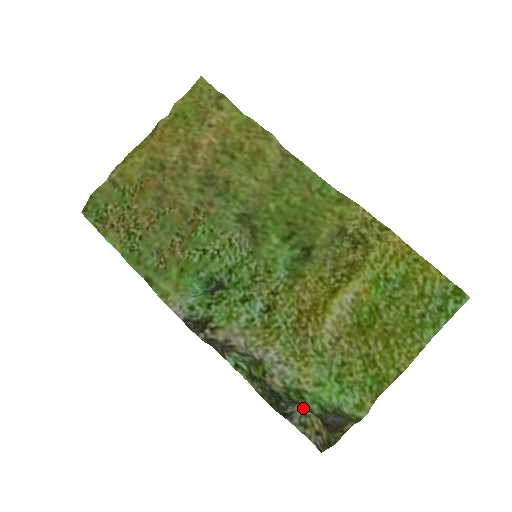
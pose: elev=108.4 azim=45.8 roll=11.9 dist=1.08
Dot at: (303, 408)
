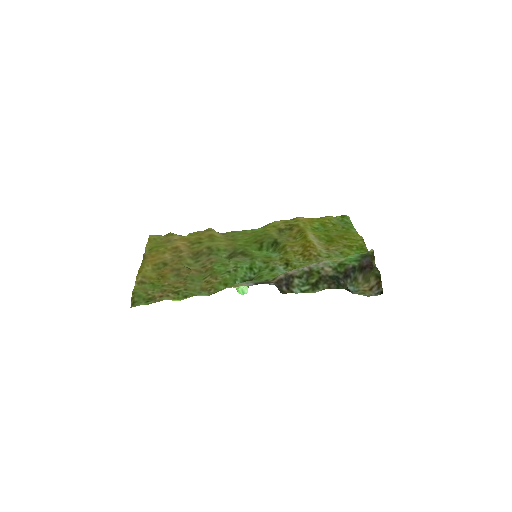
Dot at: (352, 287)
